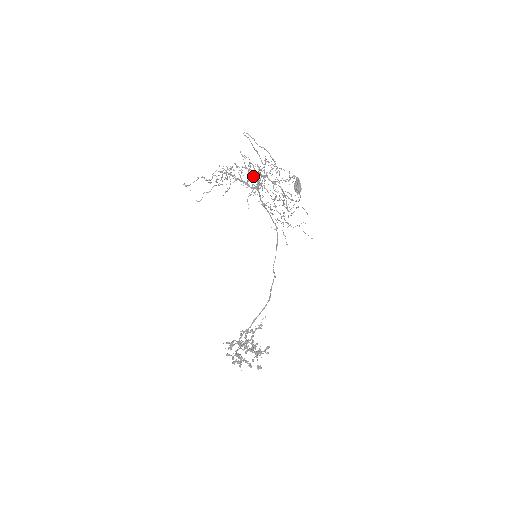
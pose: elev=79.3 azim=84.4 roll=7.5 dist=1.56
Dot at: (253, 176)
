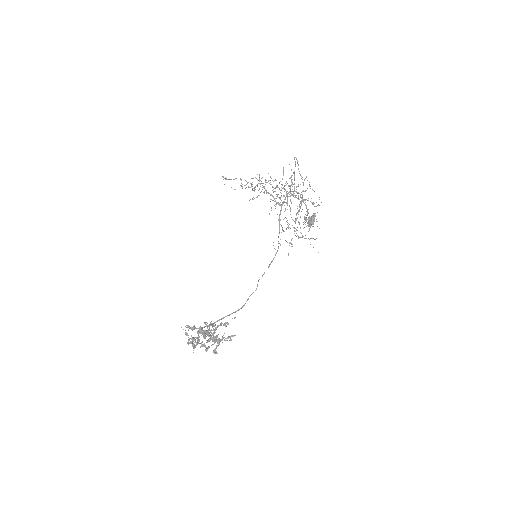
Dot at: (286, 191)
